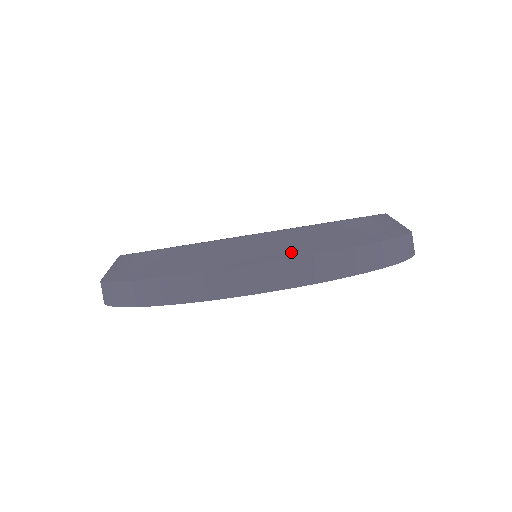
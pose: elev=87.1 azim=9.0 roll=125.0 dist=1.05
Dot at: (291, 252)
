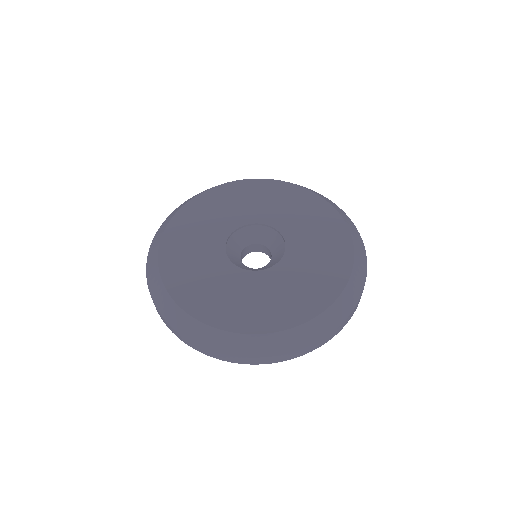
Dot at: (205, 344)
